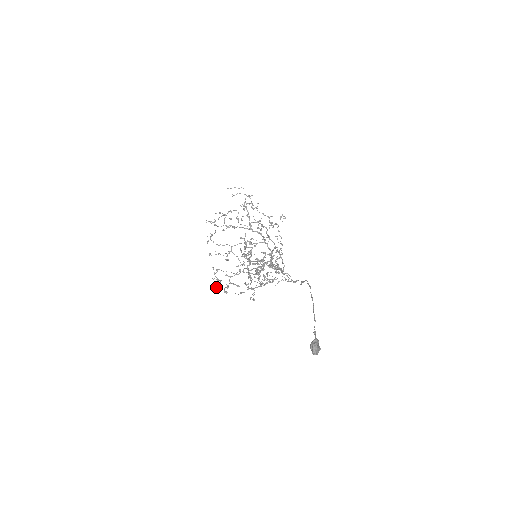
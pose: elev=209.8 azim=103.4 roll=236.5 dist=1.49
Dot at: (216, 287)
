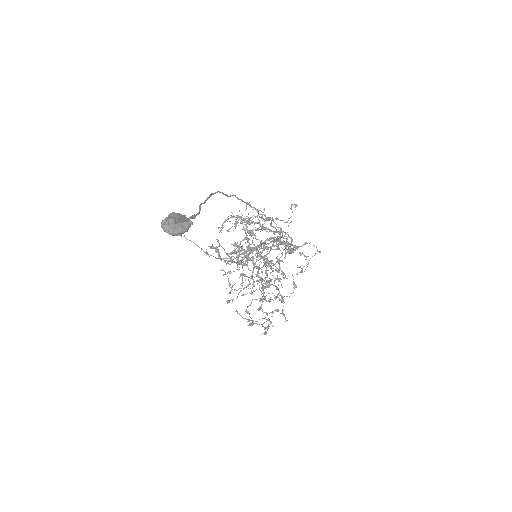
Dot at: occluded
